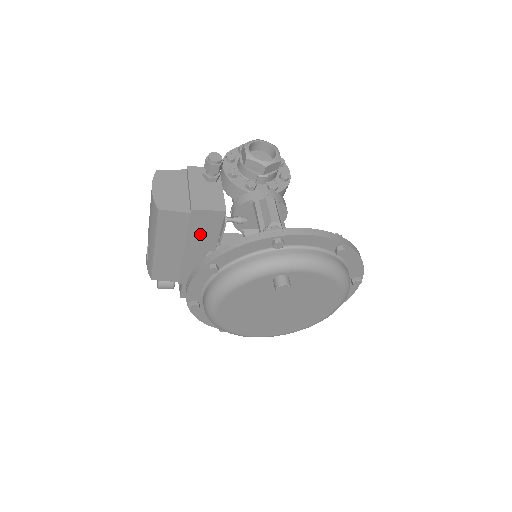
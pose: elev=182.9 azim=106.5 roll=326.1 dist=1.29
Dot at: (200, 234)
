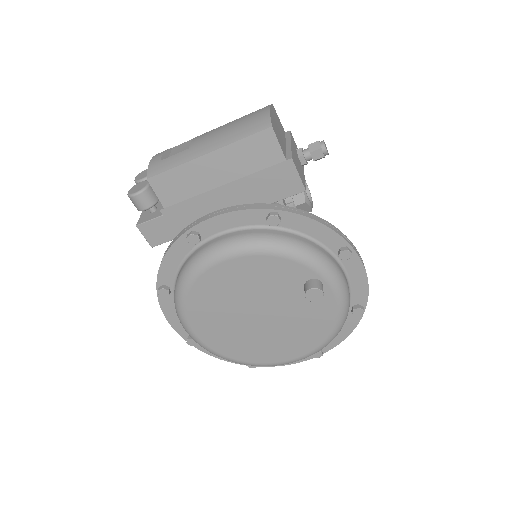
Dot at: (258, 186)
